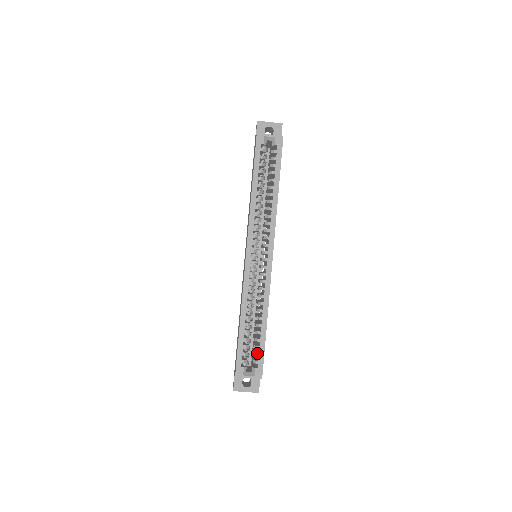
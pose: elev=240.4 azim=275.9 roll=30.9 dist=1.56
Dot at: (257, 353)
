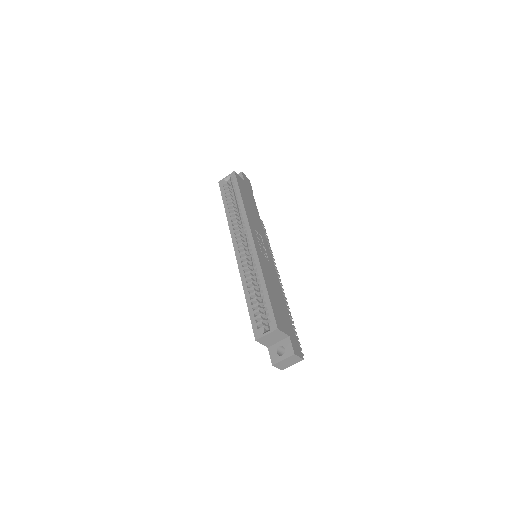
Dot at: (266, 311)
